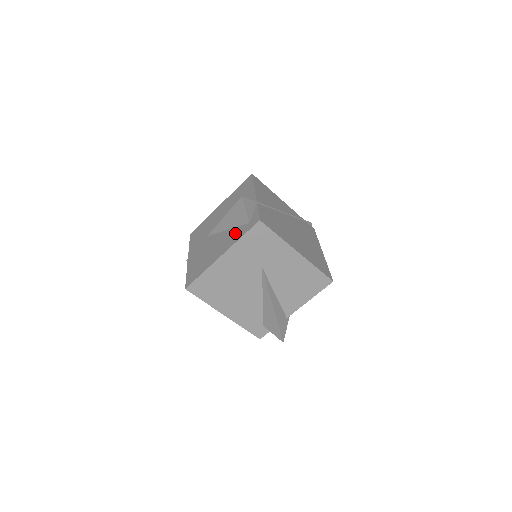
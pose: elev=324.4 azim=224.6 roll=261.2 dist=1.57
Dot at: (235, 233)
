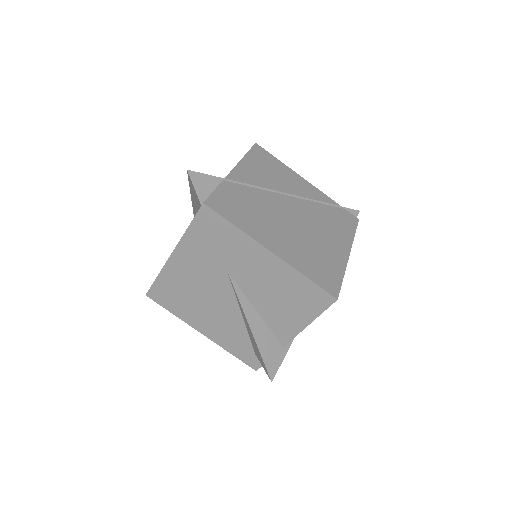
Dot at: occluded
